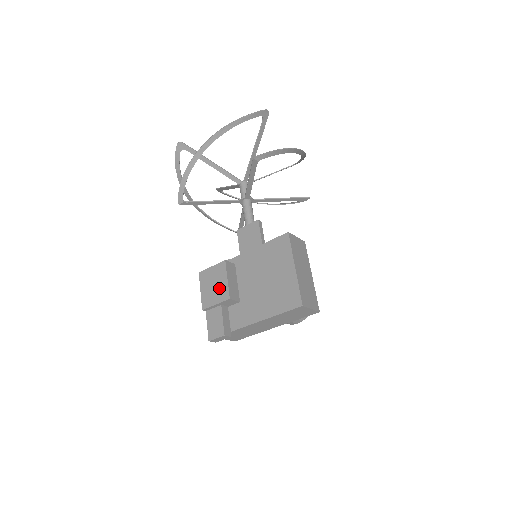
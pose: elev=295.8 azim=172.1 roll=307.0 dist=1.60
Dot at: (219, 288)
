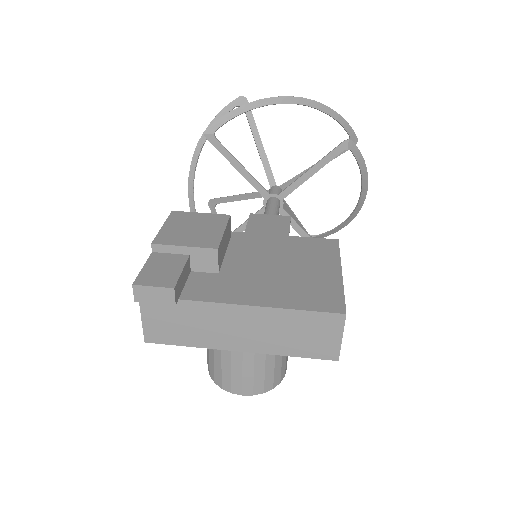
Dot at: (203, 233)
